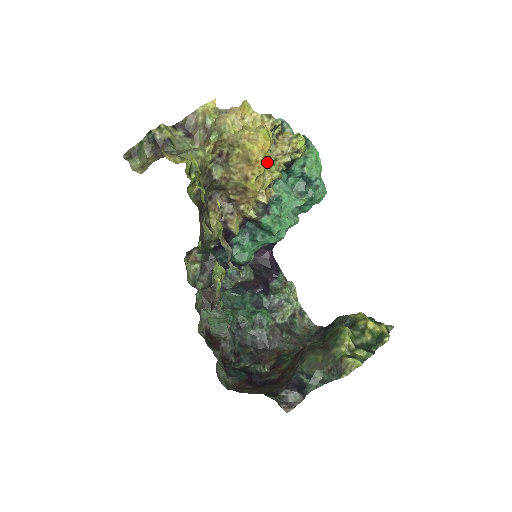
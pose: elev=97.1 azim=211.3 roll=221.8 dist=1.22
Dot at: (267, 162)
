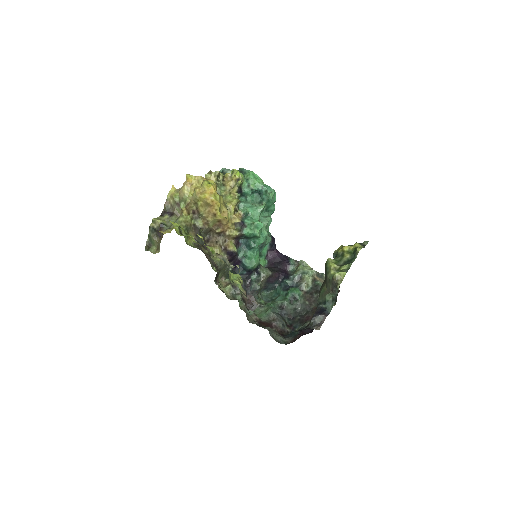
Dot at: (221, 198)
